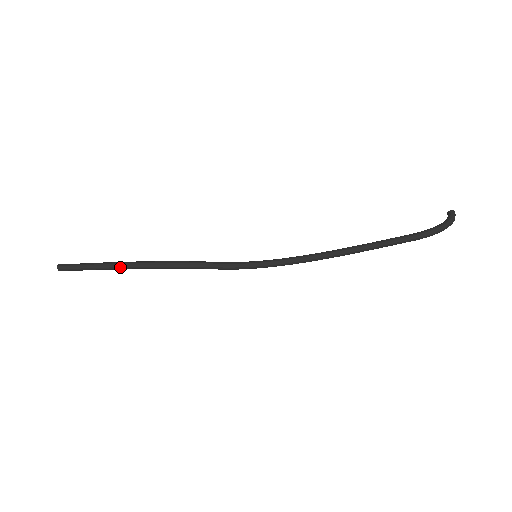
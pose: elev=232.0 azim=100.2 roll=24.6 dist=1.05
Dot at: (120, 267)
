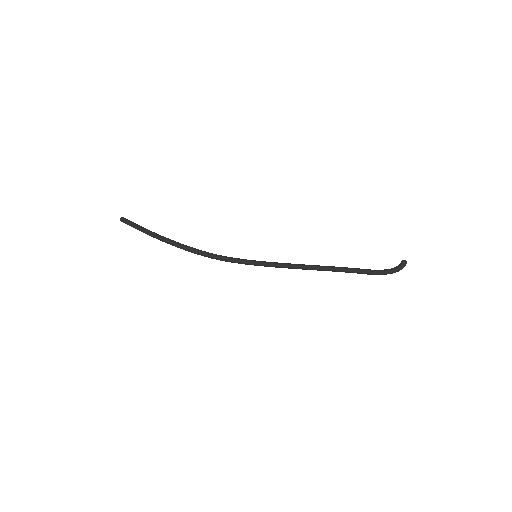
Dot at: (163, 241)
